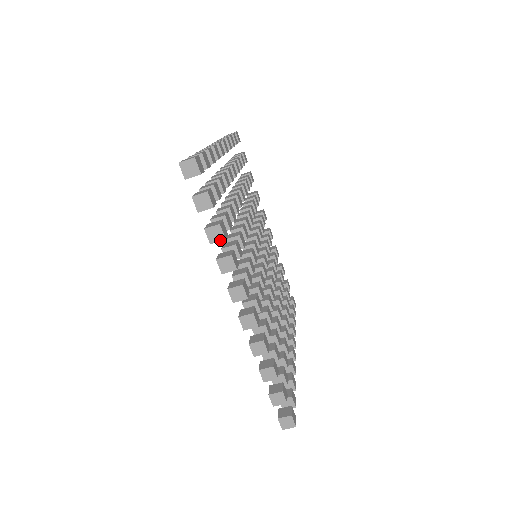
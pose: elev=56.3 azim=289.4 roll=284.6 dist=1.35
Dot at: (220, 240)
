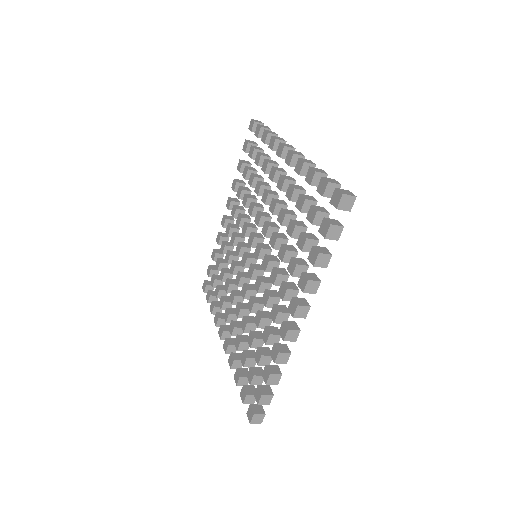
Dot at: (323, 267)
